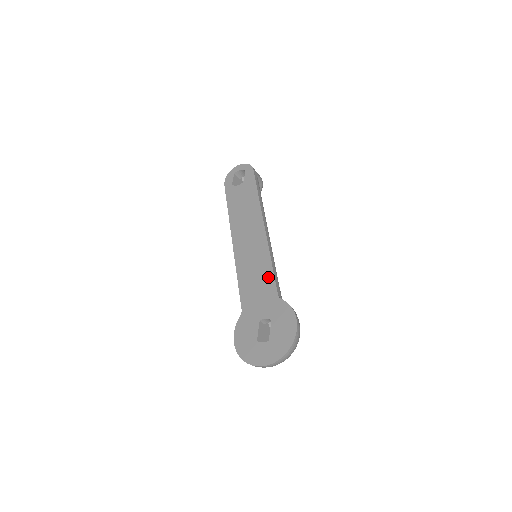
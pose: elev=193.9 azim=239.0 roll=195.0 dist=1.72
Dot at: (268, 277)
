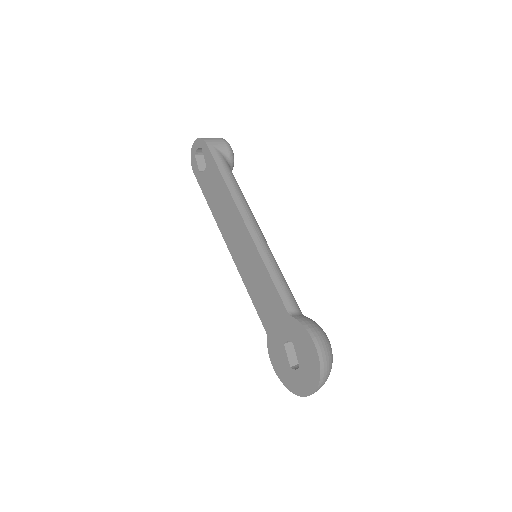
Dot at: (271, 290)
